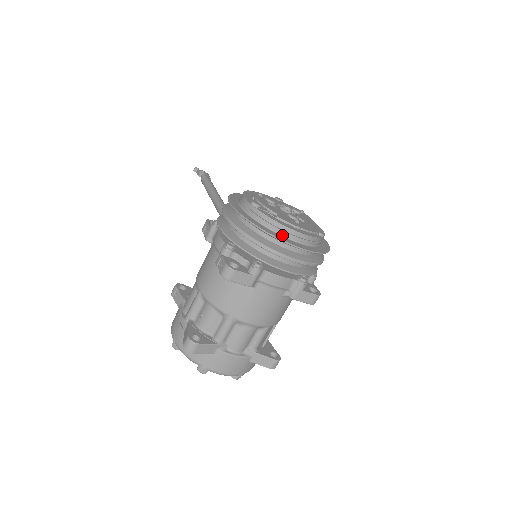
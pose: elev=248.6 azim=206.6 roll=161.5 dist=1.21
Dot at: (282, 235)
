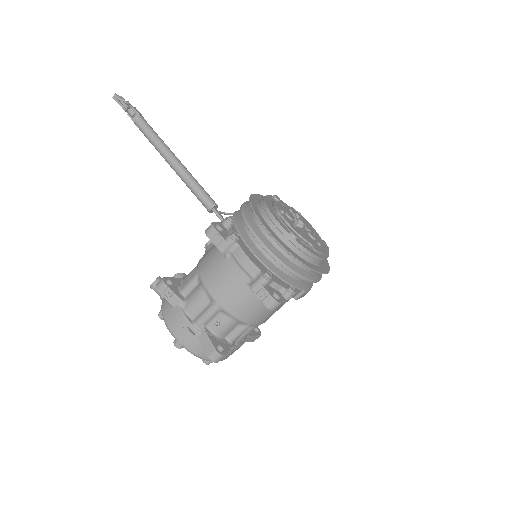
Dot at: (315, 264)
